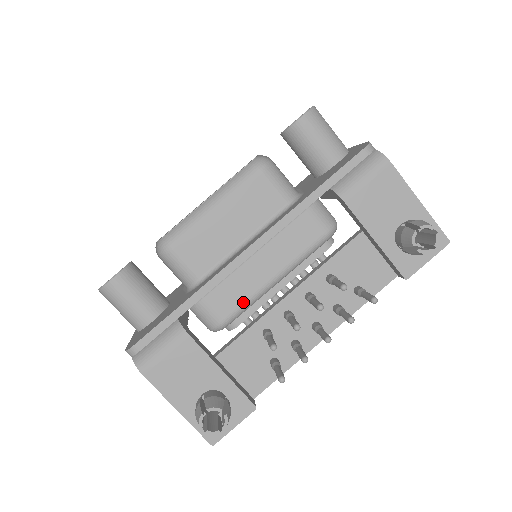
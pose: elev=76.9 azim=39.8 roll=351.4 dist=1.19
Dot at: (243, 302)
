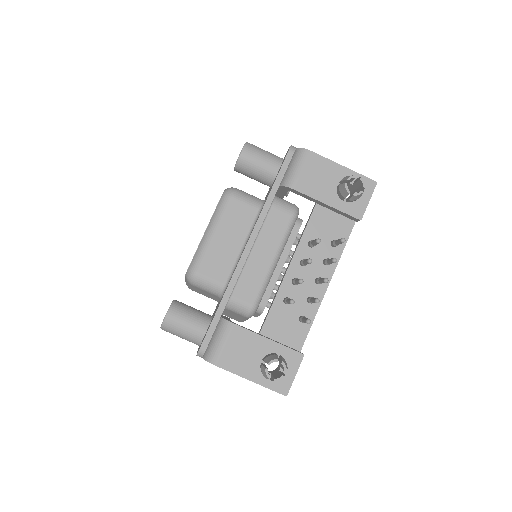
Dot at: (260, 286)
